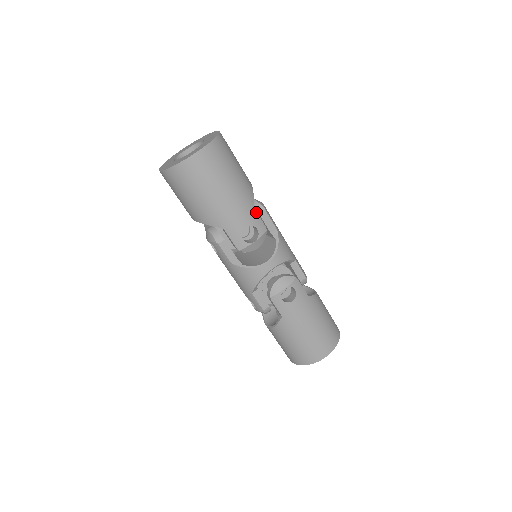
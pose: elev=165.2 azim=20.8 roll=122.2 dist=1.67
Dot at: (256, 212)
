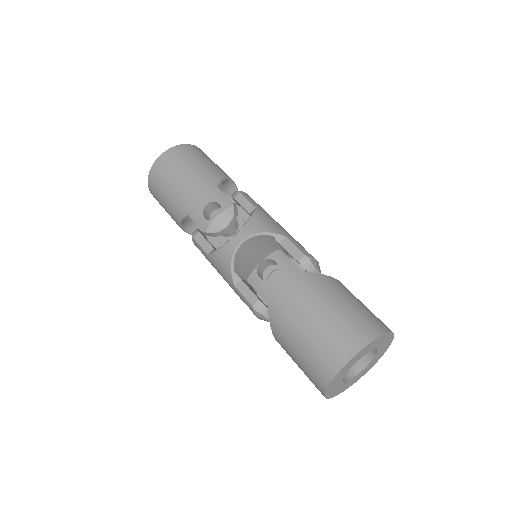
Dot at: (220, 191)
